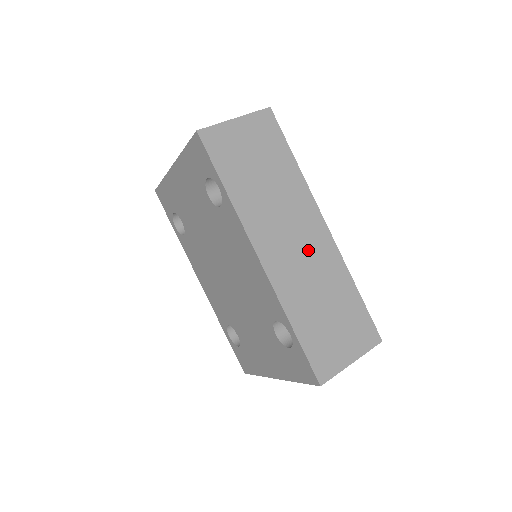
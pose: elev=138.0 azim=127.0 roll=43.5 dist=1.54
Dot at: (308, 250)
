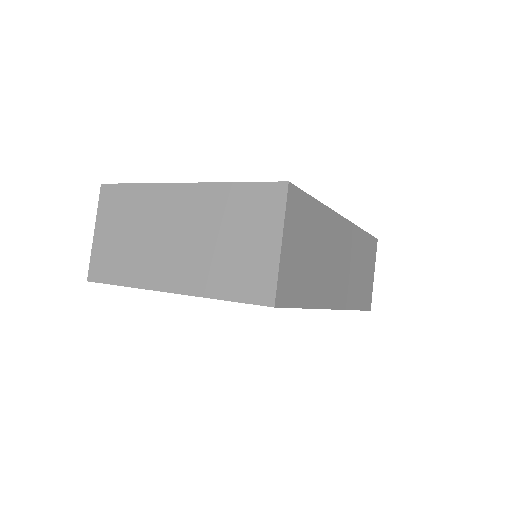
Dot at: (346, 255)
